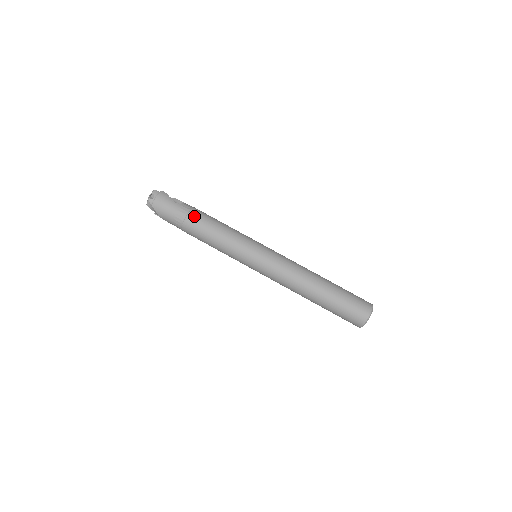
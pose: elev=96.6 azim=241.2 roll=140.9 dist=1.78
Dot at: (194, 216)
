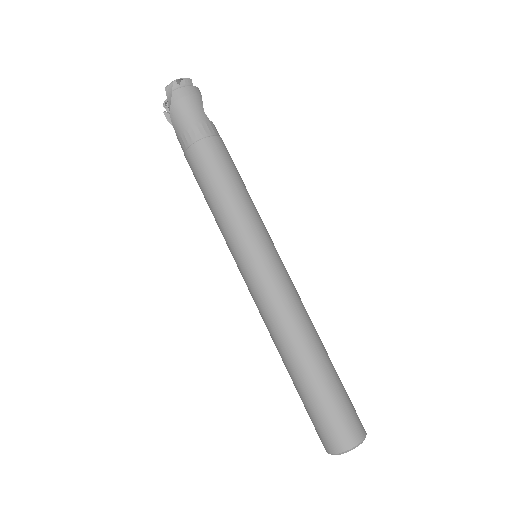
Dot at: (216, 145)
